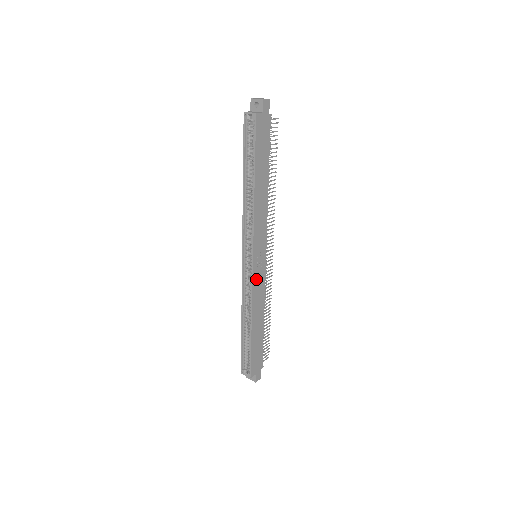
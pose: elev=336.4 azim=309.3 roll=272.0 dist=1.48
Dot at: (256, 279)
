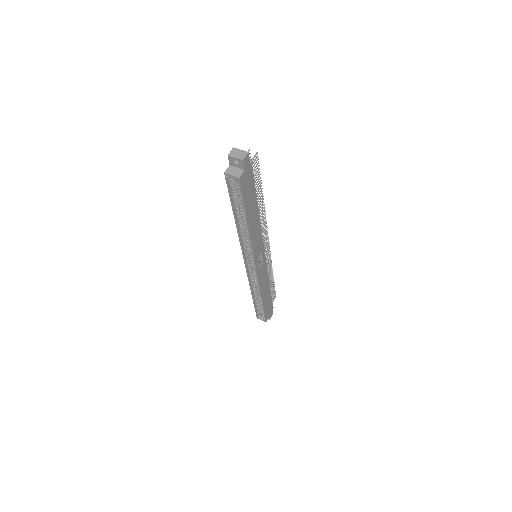
Dot at: (260, 273)
